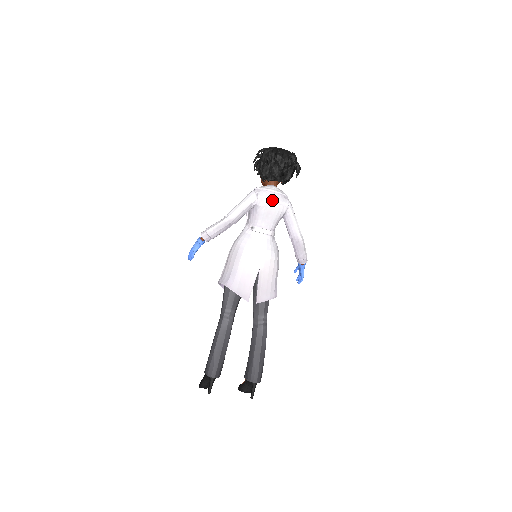
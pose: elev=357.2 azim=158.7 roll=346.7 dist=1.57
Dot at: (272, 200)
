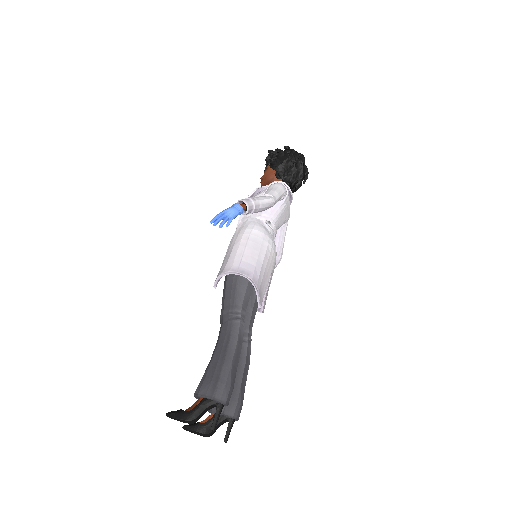
Dot at: occluded
